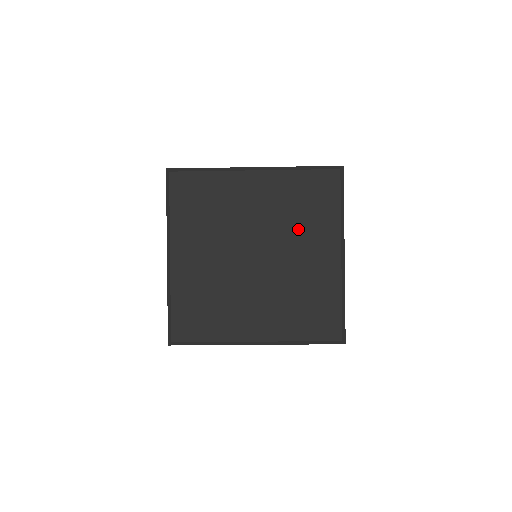
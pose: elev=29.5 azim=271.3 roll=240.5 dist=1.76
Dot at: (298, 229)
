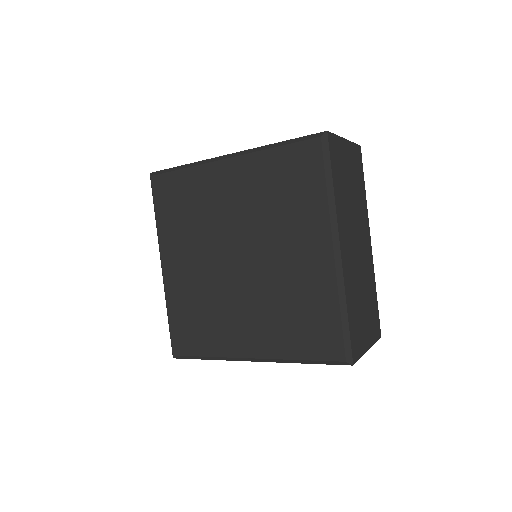
Dot at: (279, 222)
